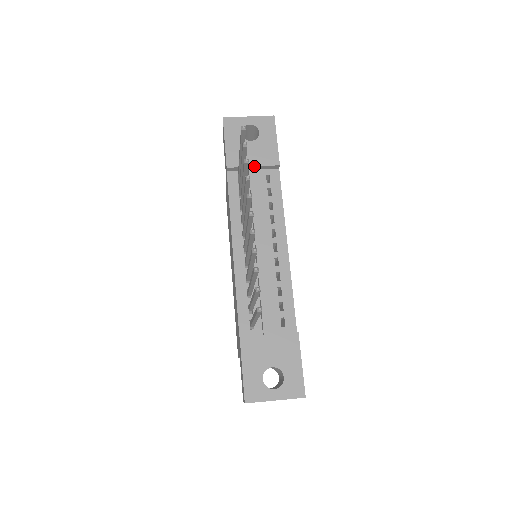
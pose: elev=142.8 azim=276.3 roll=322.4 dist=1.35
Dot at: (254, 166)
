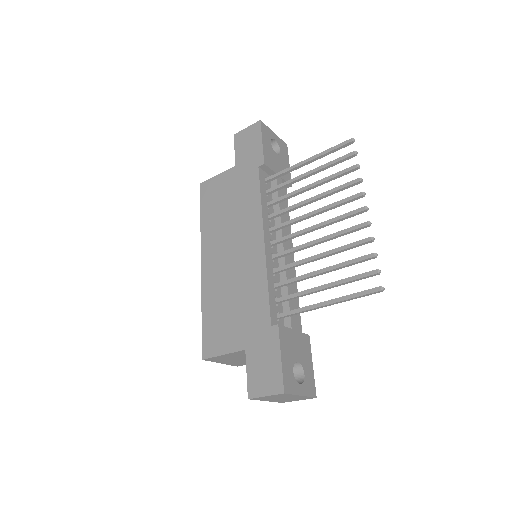
Dot at: occluded
